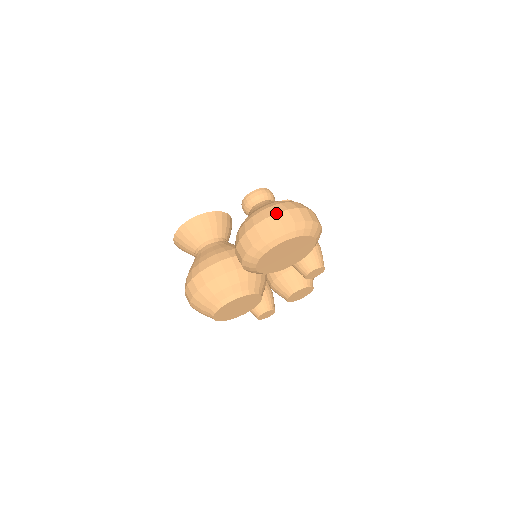
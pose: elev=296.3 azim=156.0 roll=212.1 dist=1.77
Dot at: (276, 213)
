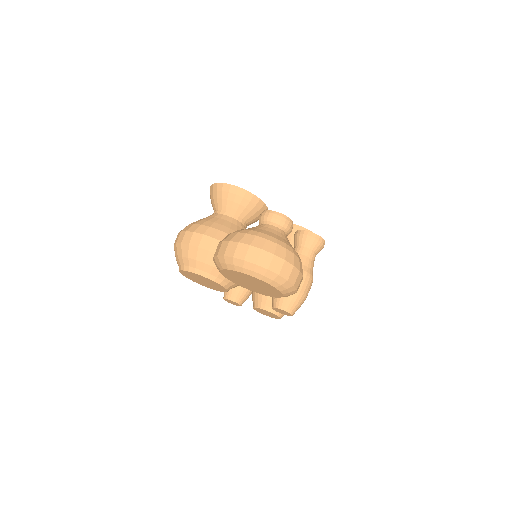
Dot at: (262, 249)
